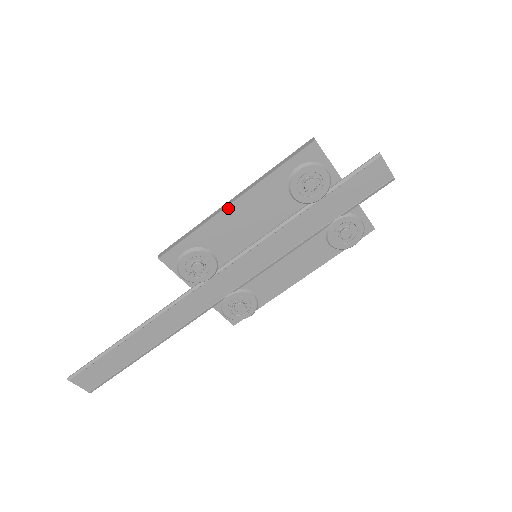
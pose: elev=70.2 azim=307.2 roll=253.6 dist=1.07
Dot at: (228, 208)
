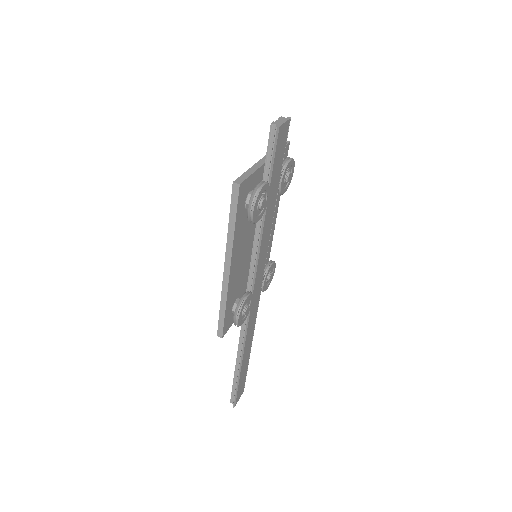
Dot at: (230, 276)
